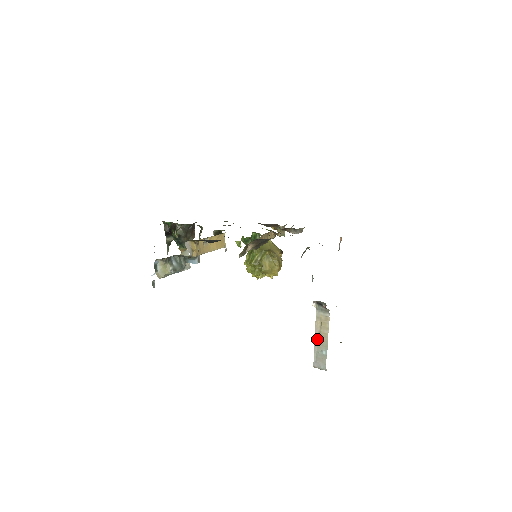
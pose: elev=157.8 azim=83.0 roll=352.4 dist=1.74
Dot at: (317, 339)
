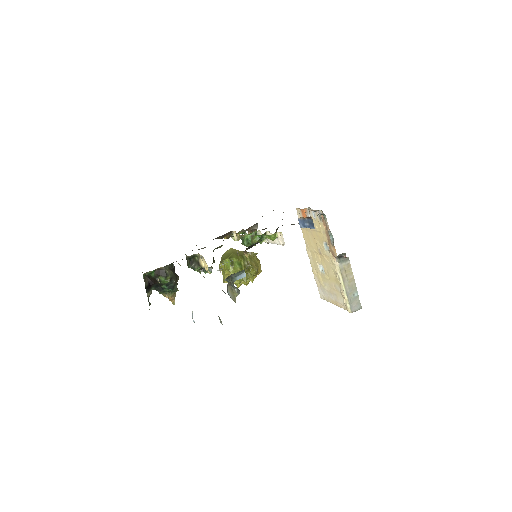
Dot at: (347, 287)
